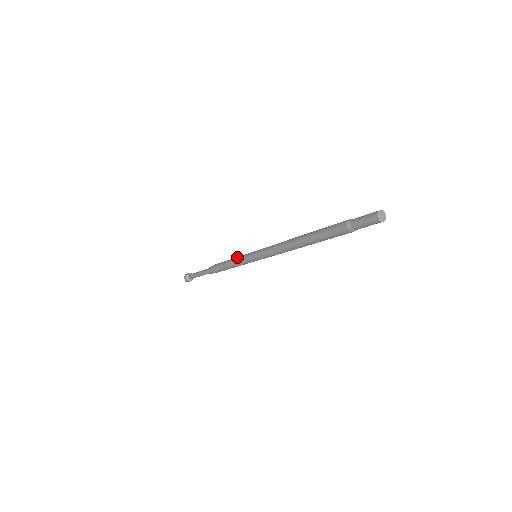
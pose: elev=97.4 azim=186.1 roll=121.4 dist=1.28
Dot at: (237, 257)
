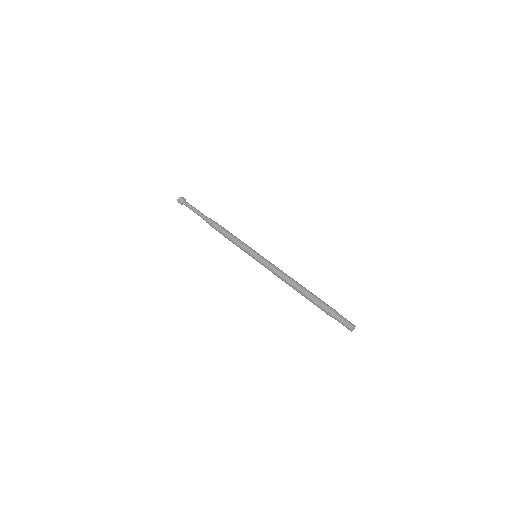
Dot at: occluded
